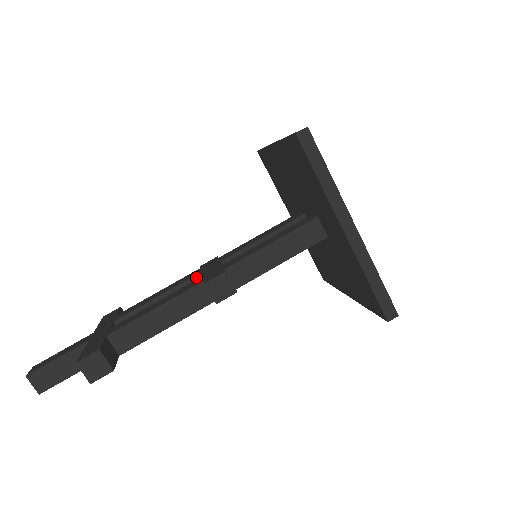
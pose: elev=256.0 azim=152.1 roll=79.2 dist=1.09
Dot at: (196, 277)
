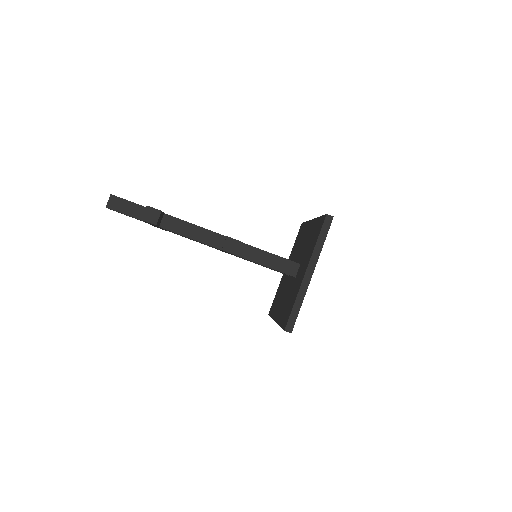
Dot at: occluded
